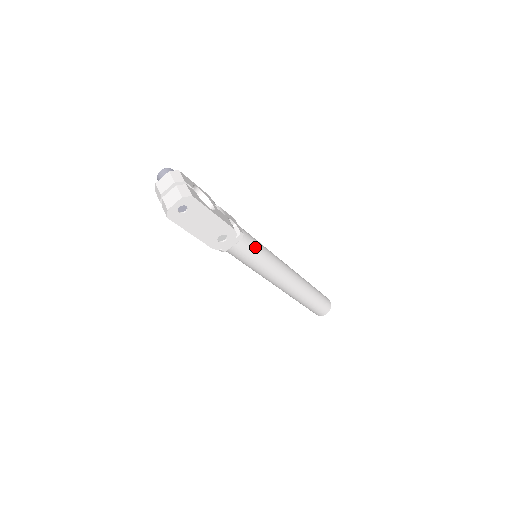
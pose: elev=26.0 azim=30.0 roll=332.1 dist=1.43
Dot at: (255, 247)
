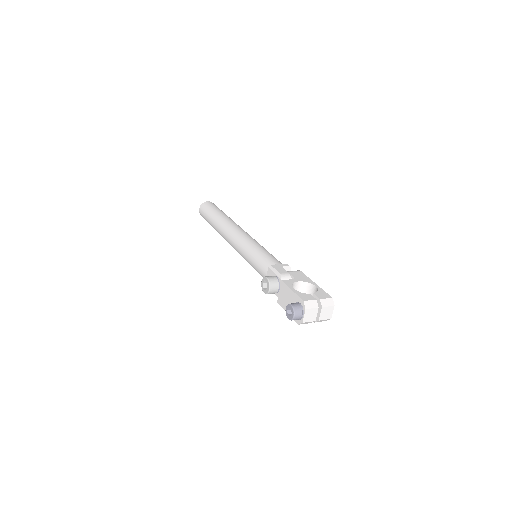
Dot at: occluded
